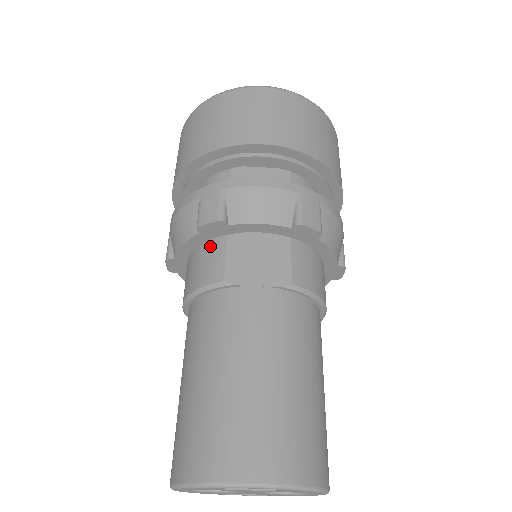
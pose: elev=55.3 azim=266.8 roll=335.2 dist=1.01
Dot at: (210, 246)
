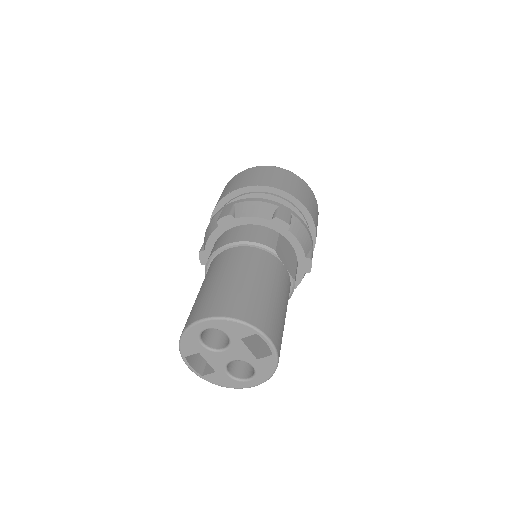
Dot at: (269, 230)
